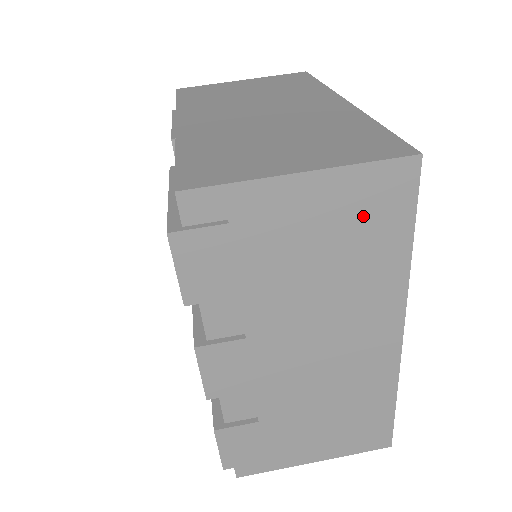
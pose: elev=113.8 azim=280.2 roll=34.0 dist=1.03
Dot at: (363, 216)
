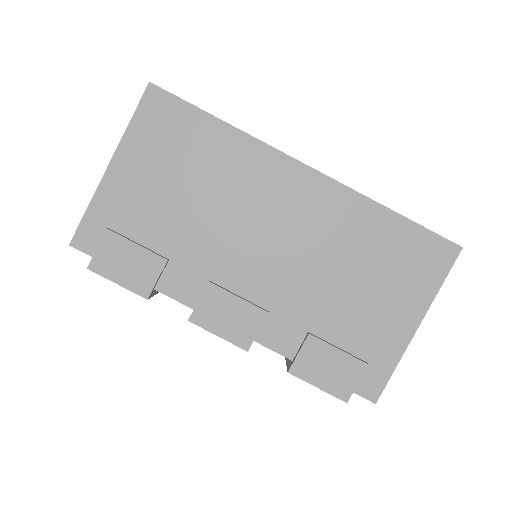
Dot at: (169, 142)
